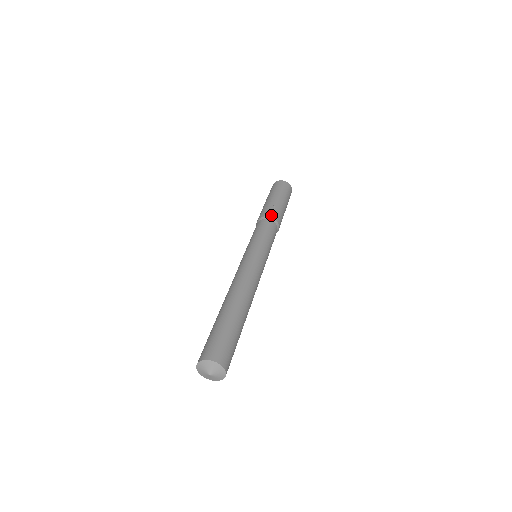
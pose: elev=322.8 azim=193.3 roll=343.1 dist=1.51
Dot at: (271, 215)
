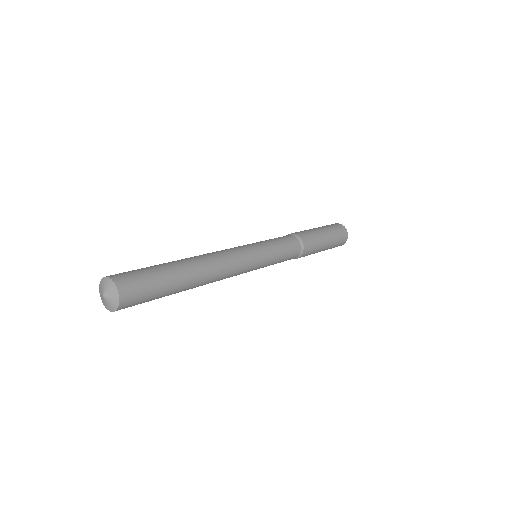
Dot at: occluded
